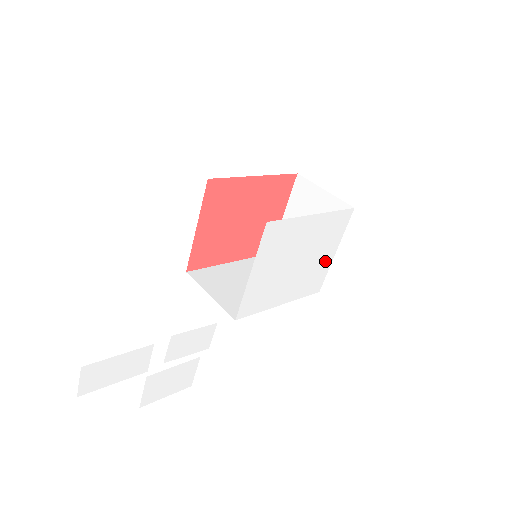
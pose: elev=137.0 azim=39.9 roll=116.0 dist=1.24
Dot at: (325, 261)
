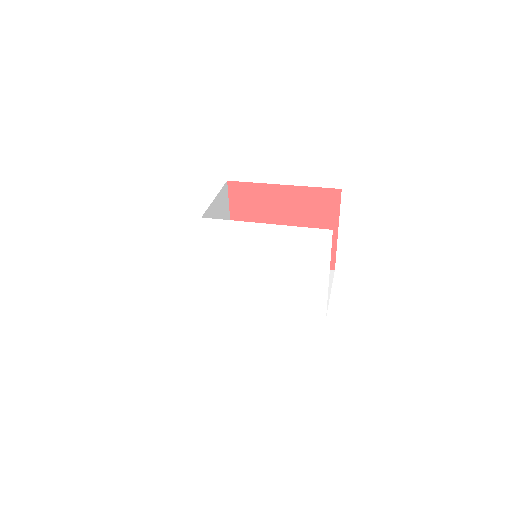
Dot at: (315, 282)
